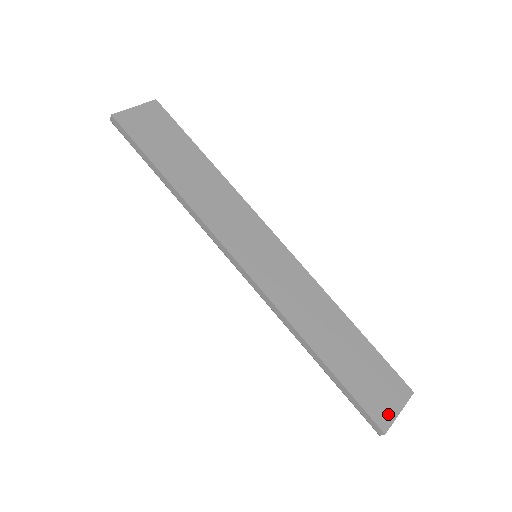
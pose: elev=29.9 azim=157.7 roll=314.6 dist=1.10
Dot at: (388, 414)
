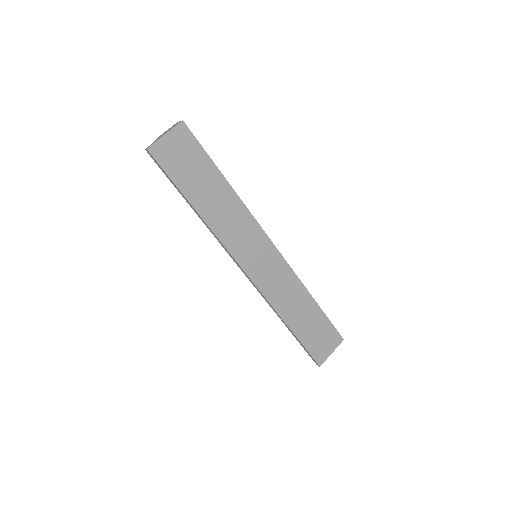
Dot at: (324, 355)
